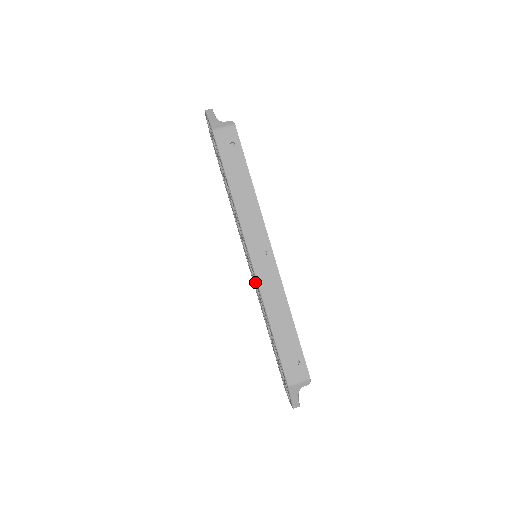
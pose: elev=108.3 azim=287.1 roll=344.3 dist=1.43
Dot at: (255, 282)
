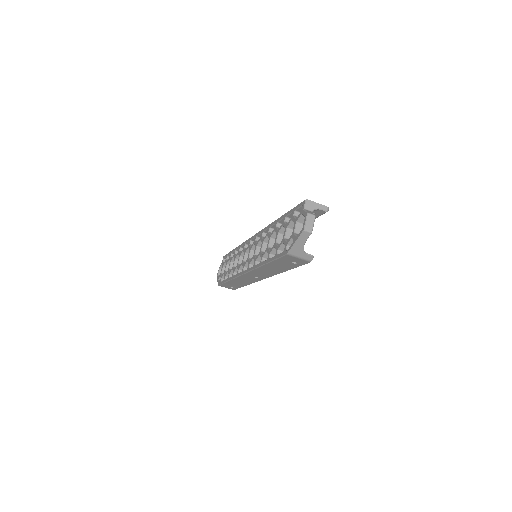
Dot at: (244, 253)
